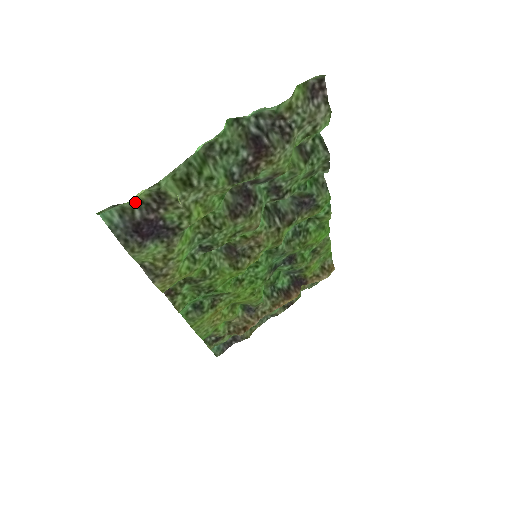
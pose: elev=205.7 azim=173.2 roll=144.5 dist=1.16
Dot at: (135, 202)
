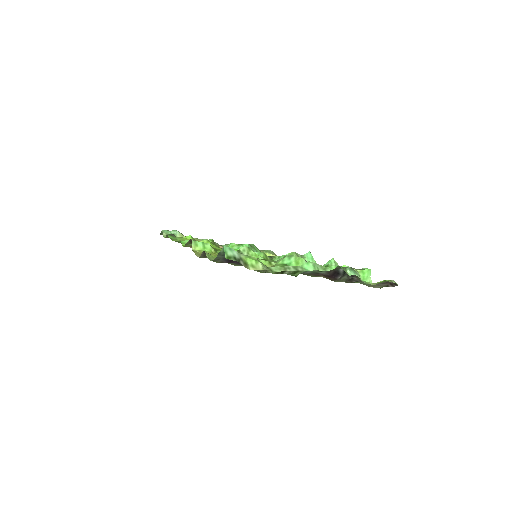
Dot at: (248, 256)
